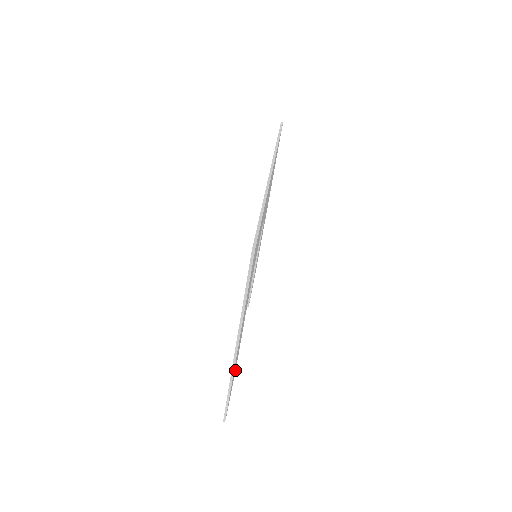
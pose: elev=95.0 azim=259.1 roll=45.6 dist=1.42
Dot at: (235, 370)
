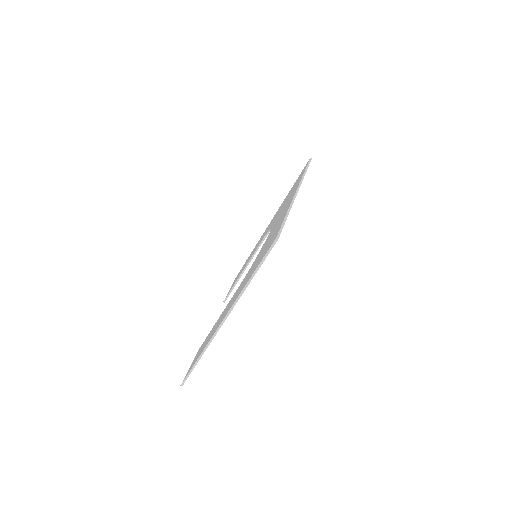
Dot at: occluded
